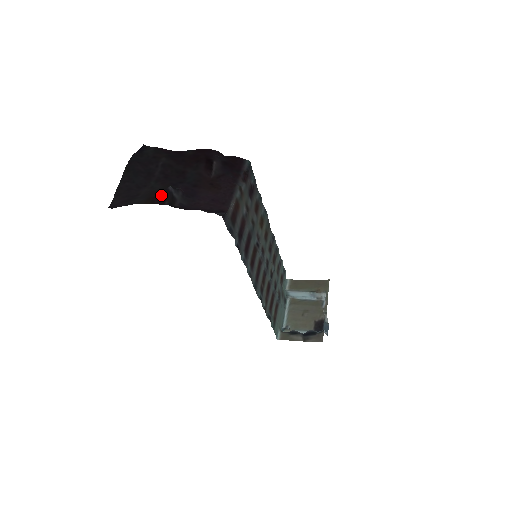
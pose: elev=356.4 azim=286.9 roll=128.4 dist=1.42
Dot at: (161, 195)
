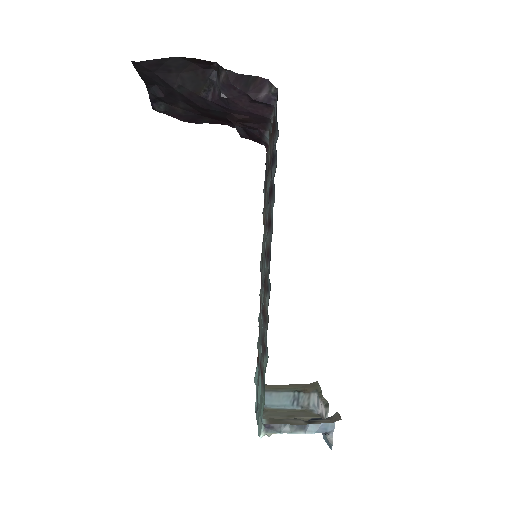
Dot at: (205, 65)
